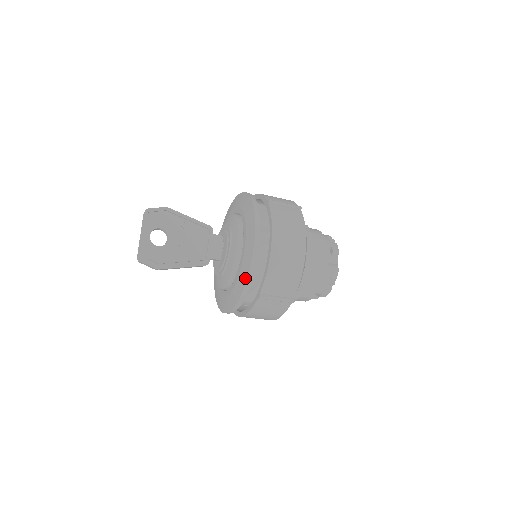
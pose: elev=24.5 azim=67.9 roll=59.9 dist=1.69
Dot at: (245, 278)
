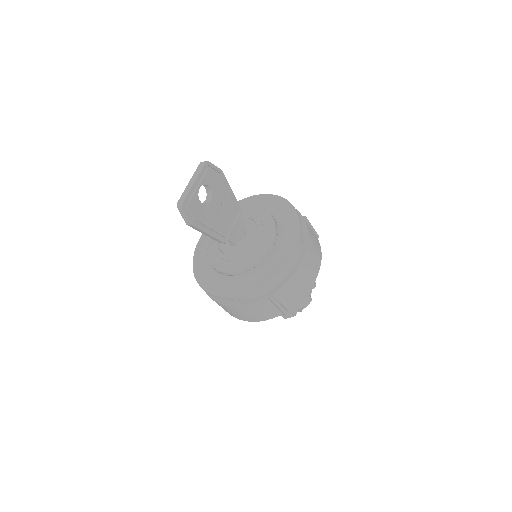
Dot at: (272, 275)
